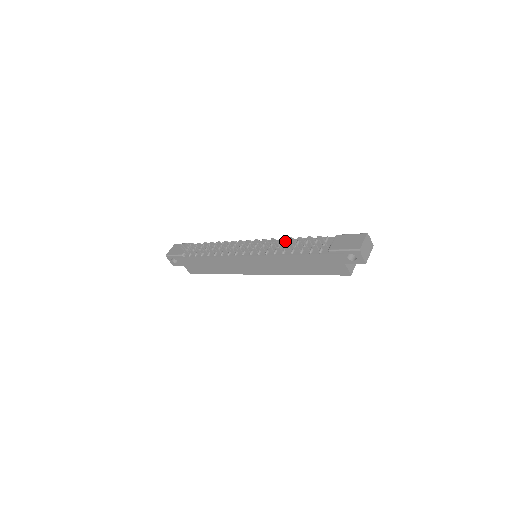
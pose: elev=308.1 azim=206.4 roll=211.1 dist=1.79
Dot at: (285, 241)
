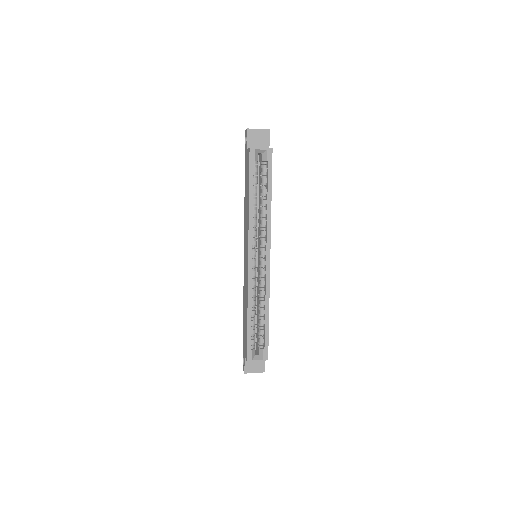
Dot at: occluded
